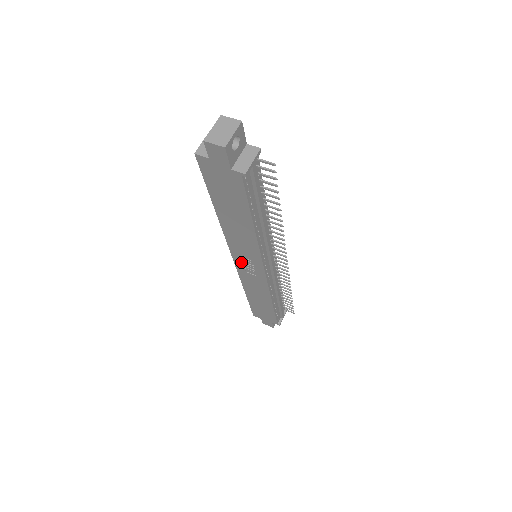
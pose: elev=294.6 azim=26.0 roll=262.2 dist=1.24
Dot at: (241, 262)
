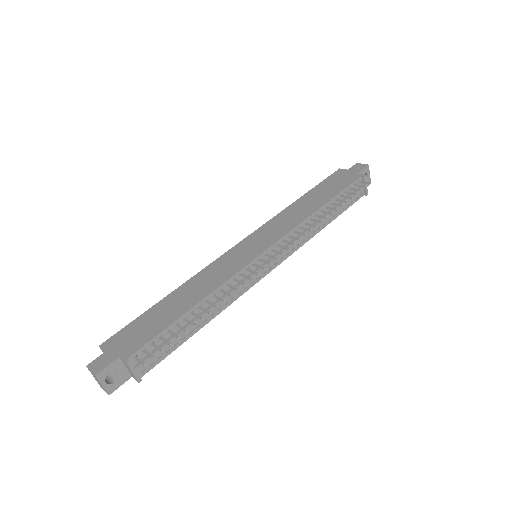
Dot at: occluded
